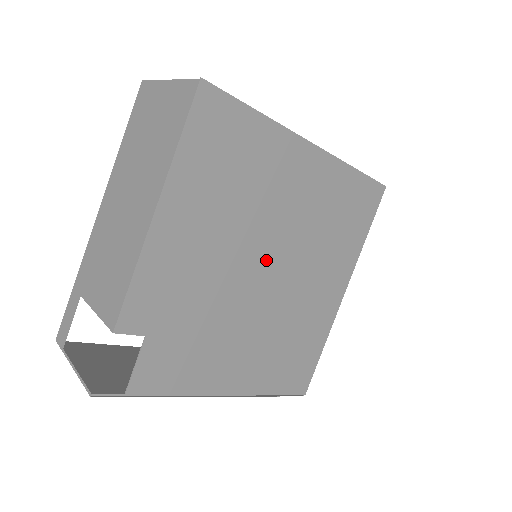
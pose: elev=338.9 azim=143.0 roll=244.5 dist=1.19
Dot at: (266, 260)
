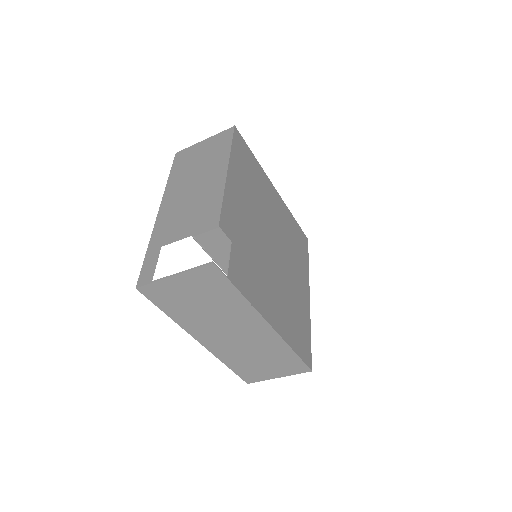
Dot at: (272, 240)
